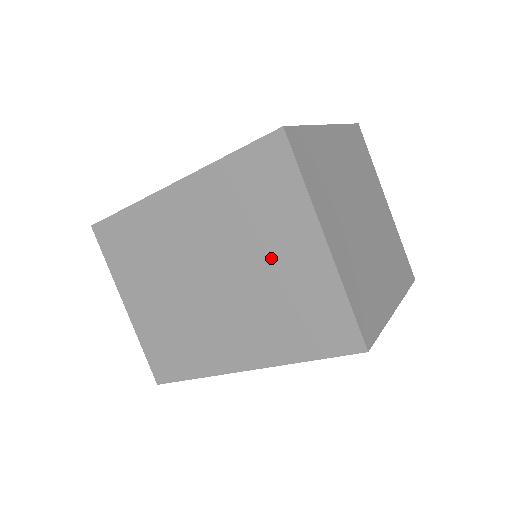
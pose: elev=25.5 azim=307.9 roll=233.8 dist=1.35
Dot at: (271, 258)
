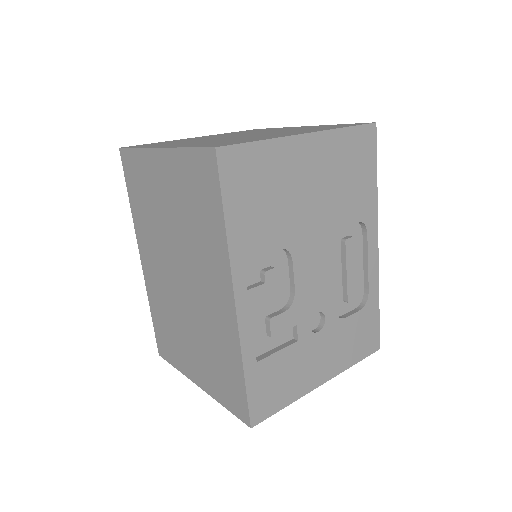
Dot at: (167, 205)
